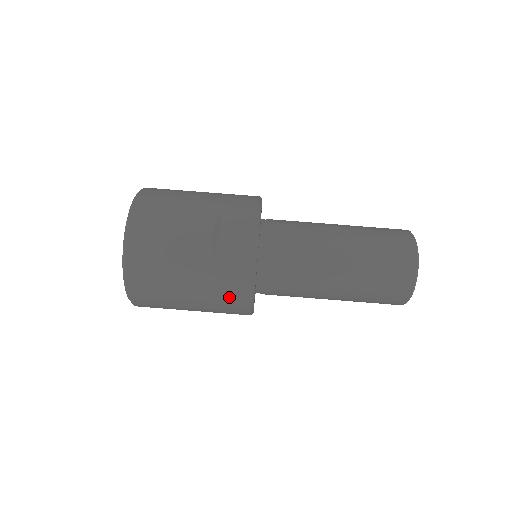
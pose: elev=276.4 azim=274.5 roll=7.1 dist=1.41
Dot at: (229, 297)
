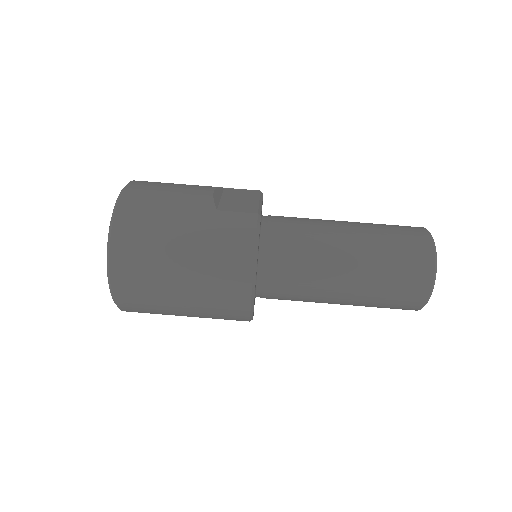
Dot at: (229, 245)
